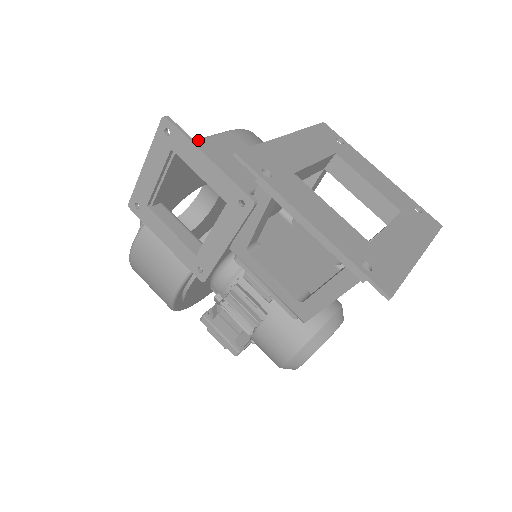
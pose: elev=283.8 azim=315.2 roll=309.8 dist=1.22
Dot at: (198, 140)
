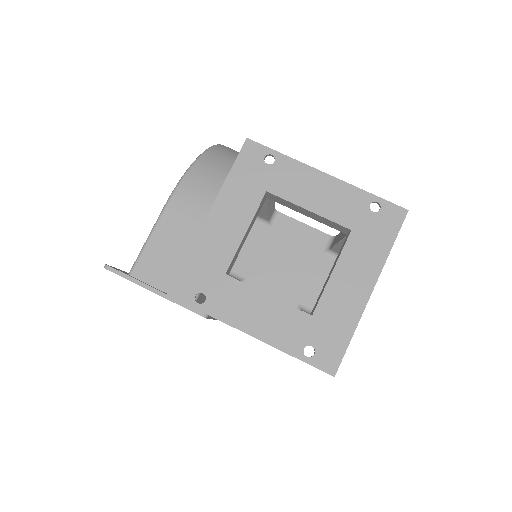
Dot at: (143, 251)
